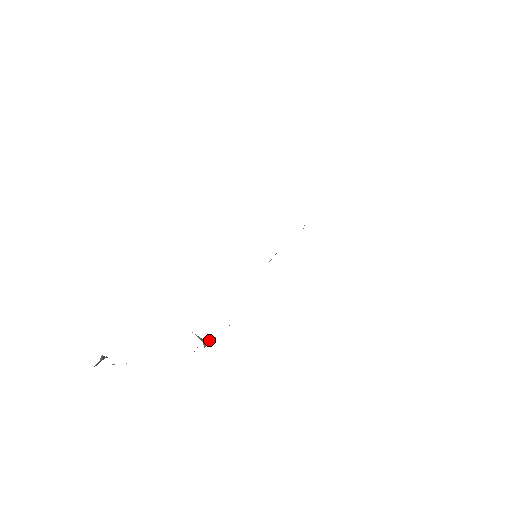
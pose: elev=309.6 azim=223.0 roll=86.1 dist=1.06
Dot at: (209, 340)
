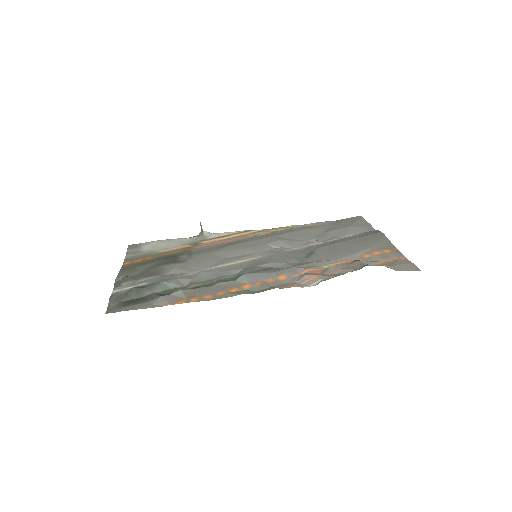
Dot at: (206, 232)
